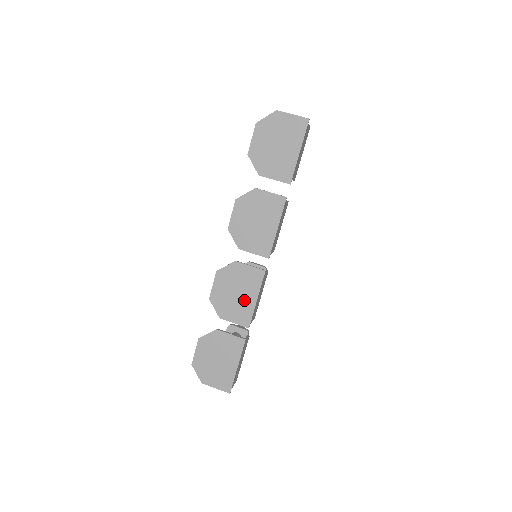
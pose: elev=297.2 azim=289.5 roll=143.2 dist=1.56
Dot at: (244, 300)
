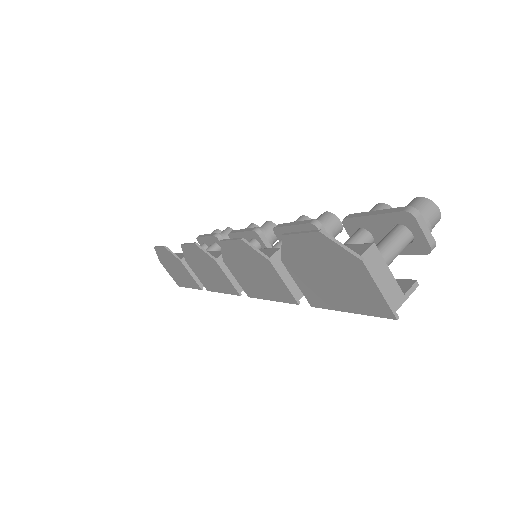
Dot at: (211, 280)
